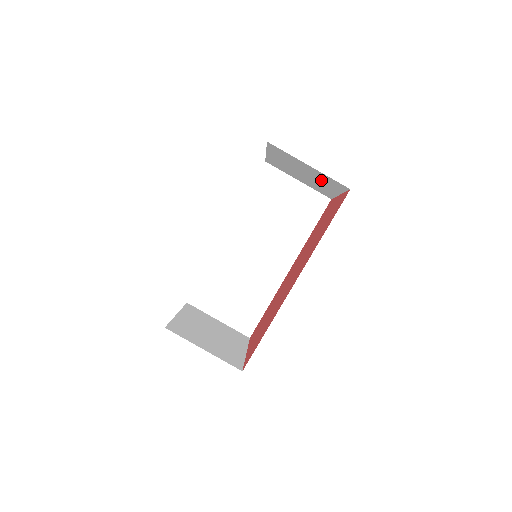
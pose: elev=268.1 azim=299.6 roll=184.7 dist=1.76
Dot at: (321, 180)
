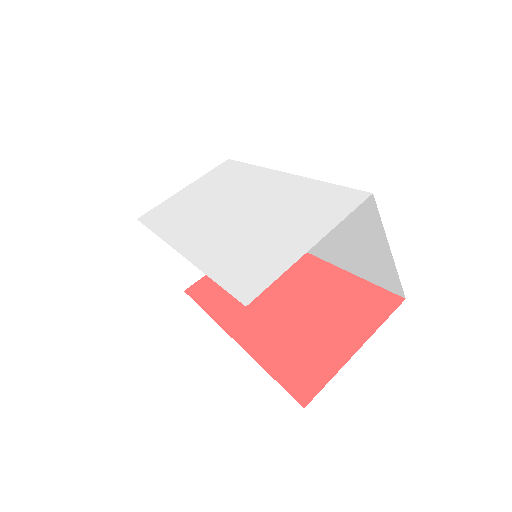
Dot at: occluded
